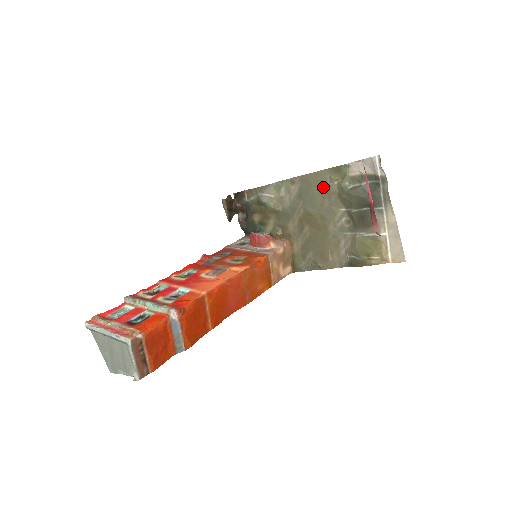
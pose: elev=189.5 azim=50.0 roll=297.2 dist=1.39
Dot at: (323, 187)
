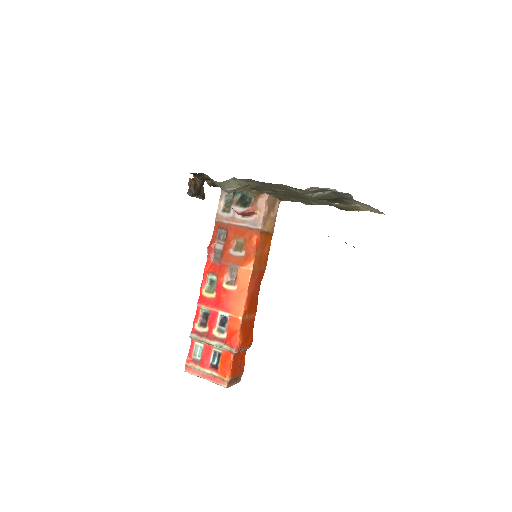
Dot at: occluded
